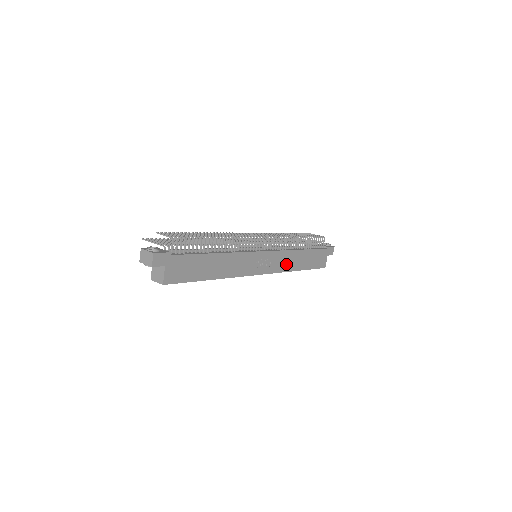
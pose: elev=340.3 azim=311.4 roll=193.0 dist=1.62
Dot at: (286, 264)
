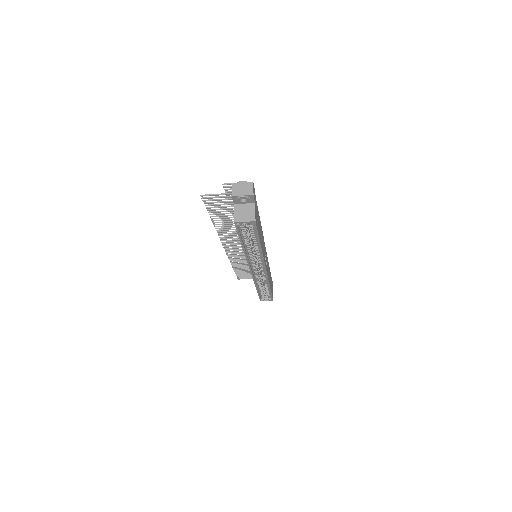
Dot at: occluded
